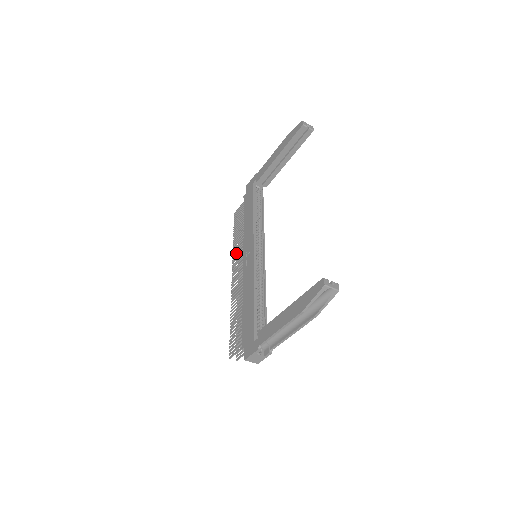
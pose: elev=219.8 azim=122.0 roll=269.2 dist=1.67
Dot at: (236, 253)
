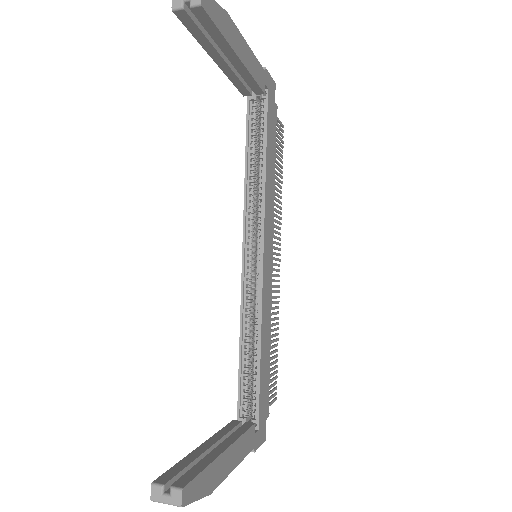
Dot at: occluded
